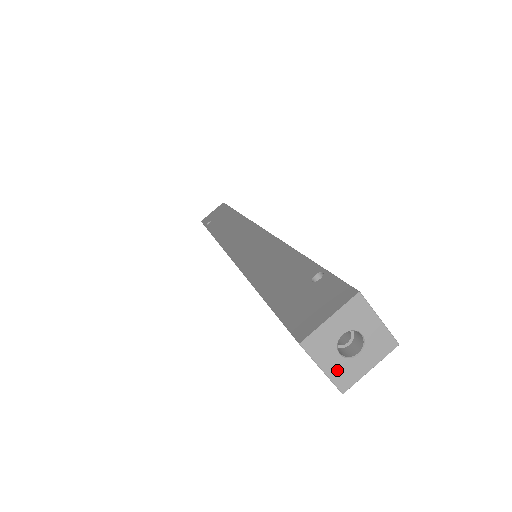
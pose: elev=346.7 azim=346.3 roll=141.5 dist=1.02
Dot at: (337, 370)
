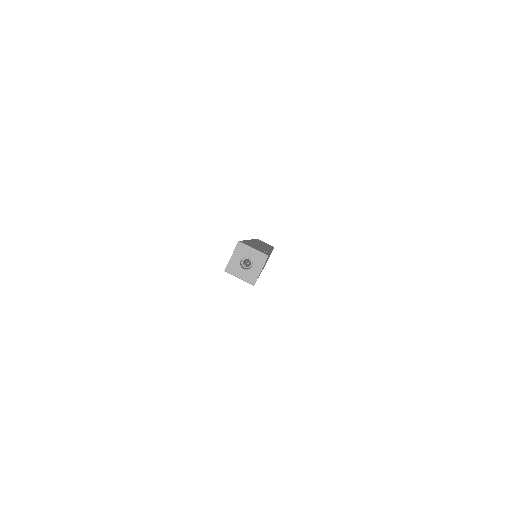
Dot at: (246, 276)
